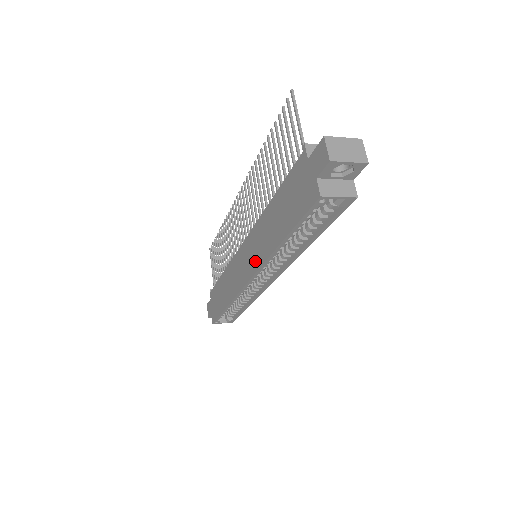
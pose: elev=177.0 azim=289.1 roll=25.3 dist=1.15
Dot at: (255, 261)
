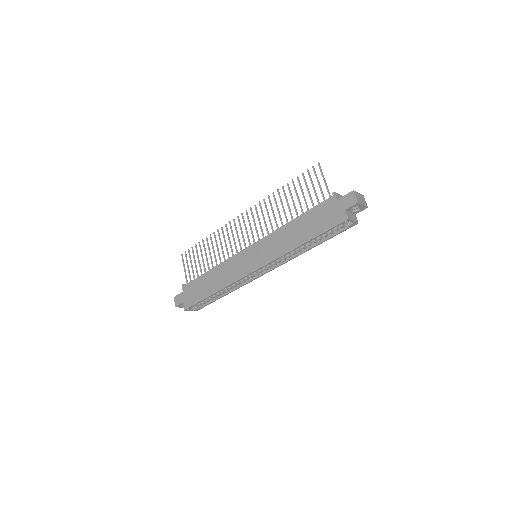
Dot at: (267, 257)
